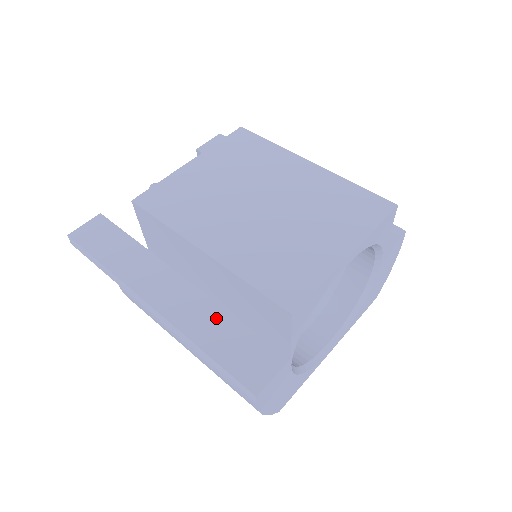
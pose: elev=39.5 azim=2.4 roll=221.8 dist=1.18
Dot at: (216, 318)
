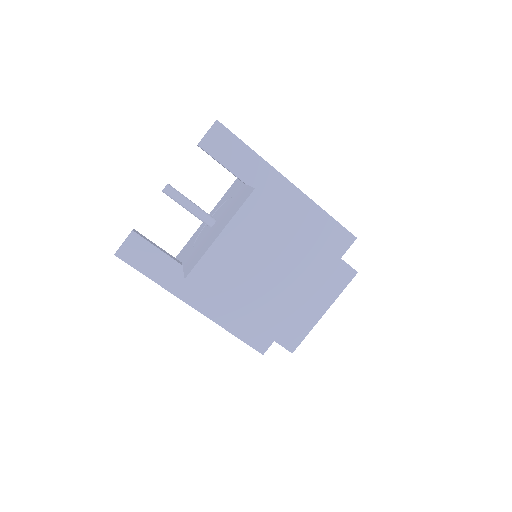
Dot at: occluded
